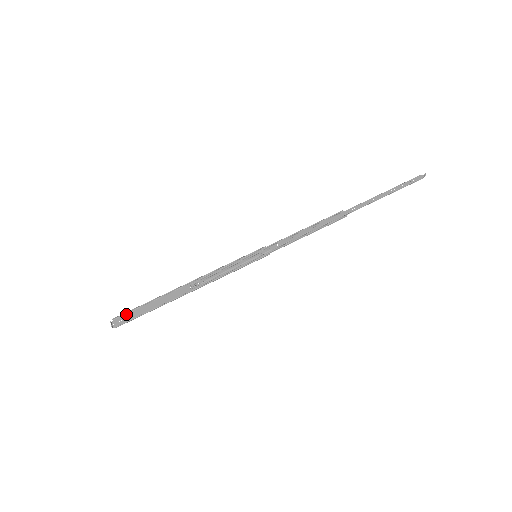
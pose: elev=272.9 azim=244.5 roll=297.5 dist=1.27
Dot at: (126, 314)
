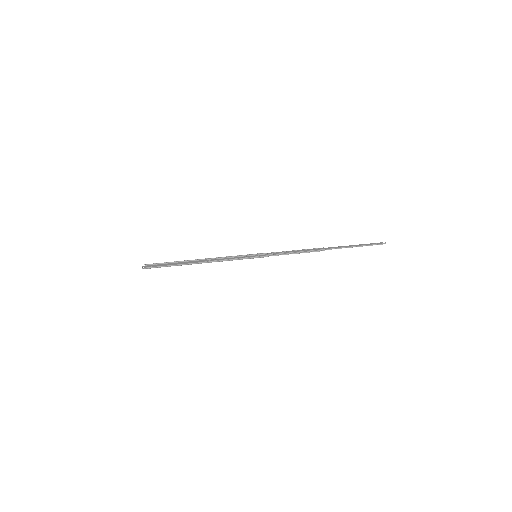
Dot at: (155, 265)
